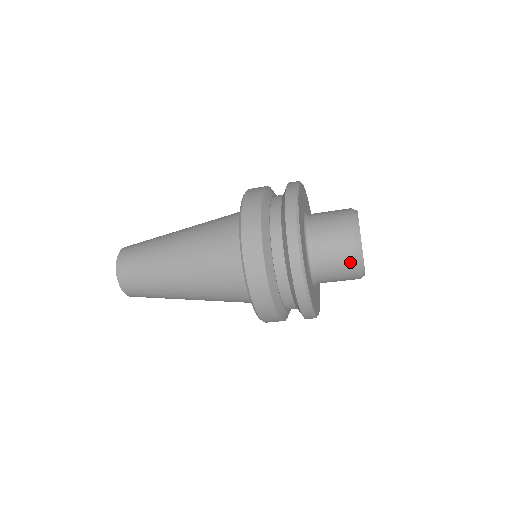
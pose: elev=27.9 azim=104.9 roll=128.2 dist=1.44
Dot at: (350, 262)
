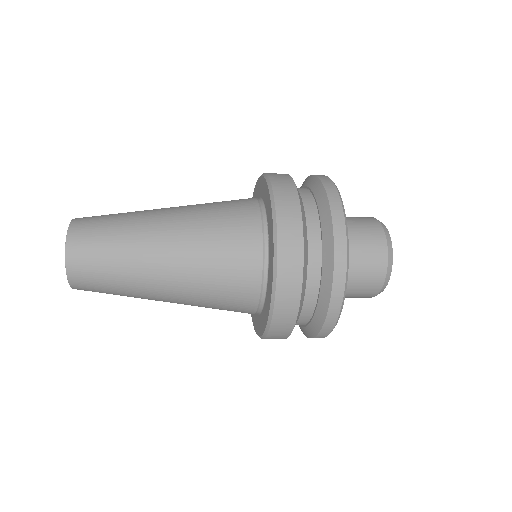
Dot at: (372, 292)
